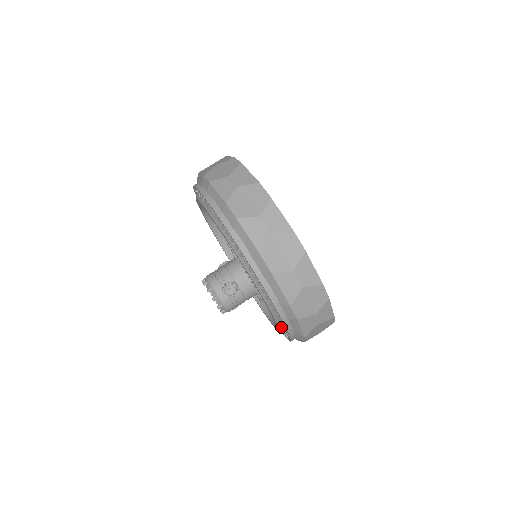
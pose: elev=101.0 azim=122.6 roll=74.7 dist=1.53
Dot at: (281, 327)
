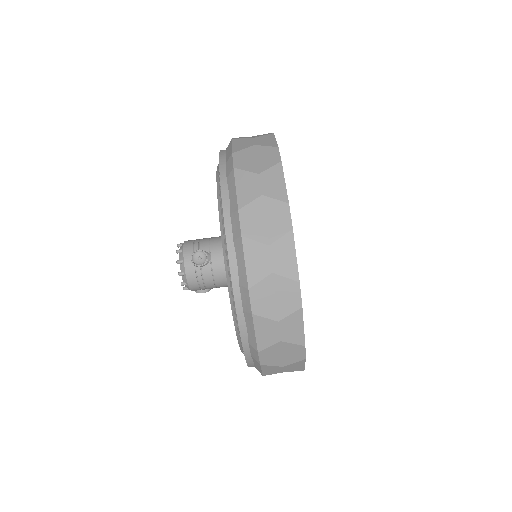
Dot at: (237, 329)
